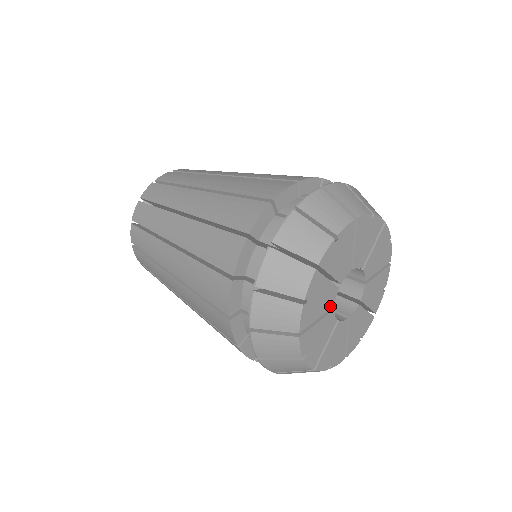
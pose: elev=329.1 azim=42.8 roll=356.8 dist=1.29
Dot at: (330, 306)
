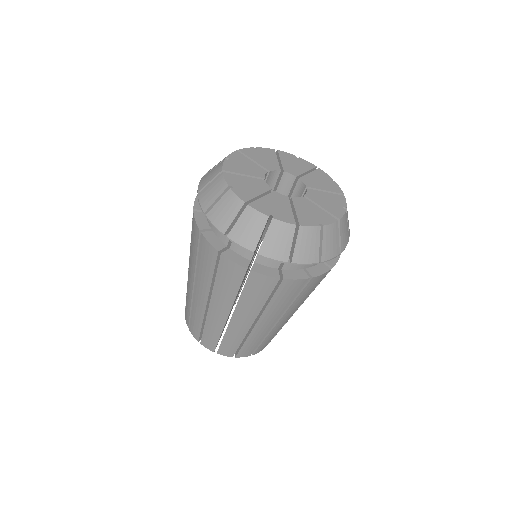
Dot at: (259, 176)
